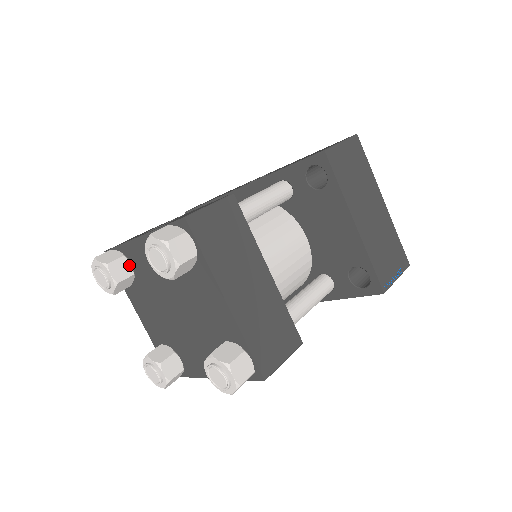
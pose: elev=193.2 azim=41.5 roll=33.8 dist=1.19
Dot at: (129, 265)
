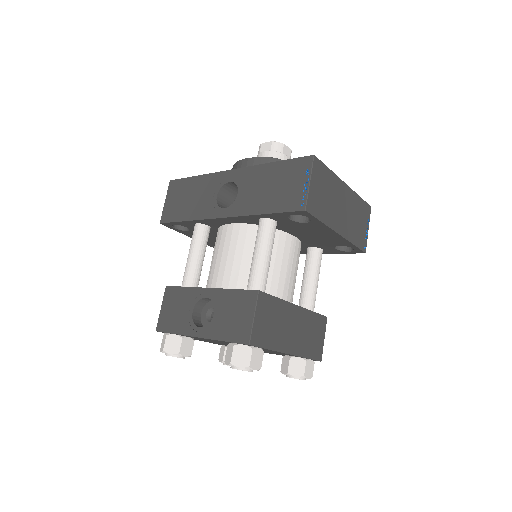
Dot at: (188, 339)
